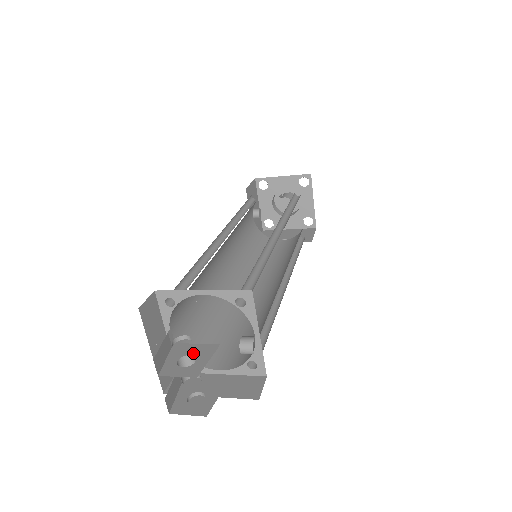
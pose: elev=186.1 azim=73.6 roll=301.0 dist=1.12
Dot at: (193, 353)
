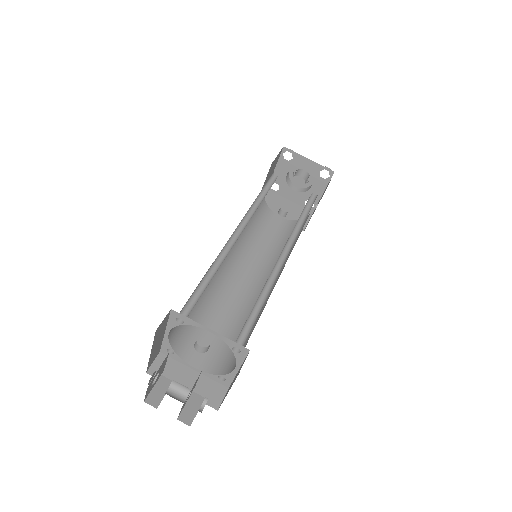
Dot at: occluded
